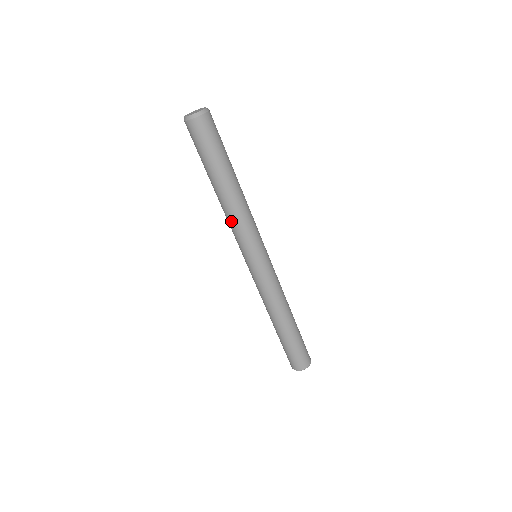
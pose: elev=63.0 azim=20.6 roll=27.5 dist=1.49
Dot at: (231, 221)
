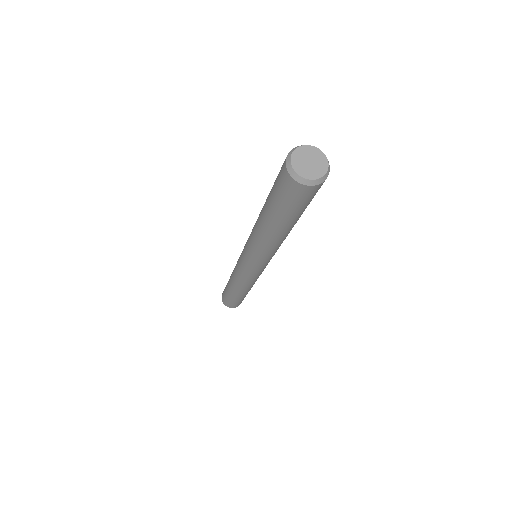
Dot at: (274, 250)
